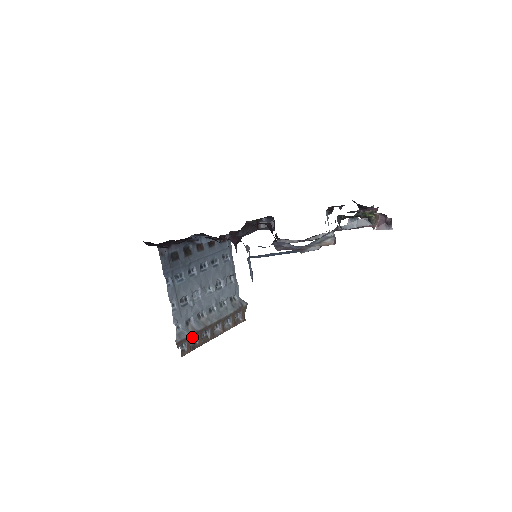
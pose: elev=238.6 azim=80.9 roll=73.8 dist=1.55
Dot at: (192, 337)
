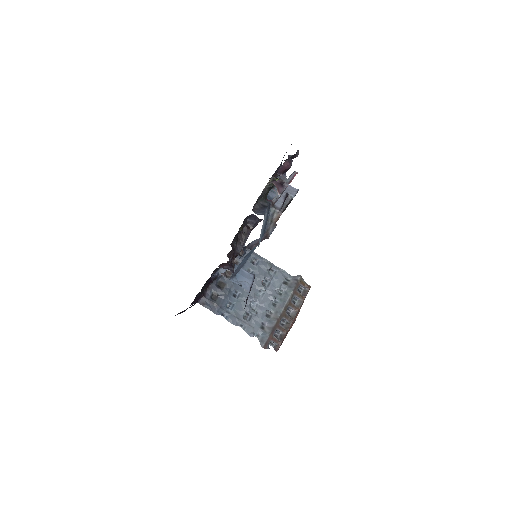
Dot at: (273, 334)
